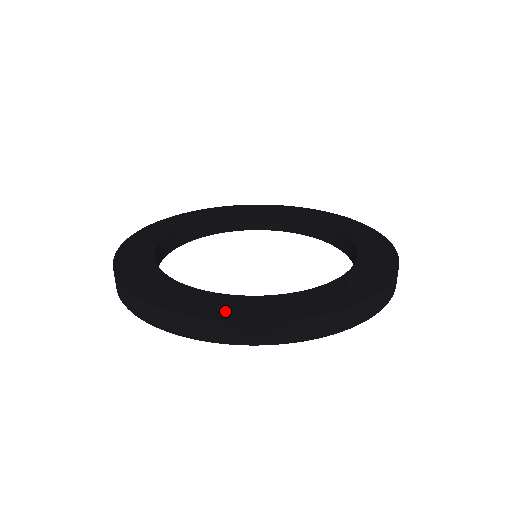
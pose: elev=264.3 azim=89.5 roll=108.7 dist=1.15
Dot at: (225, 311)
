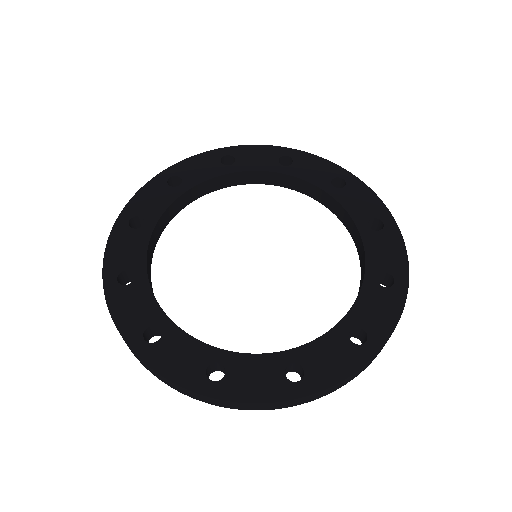
Dot at: (224, 383)
